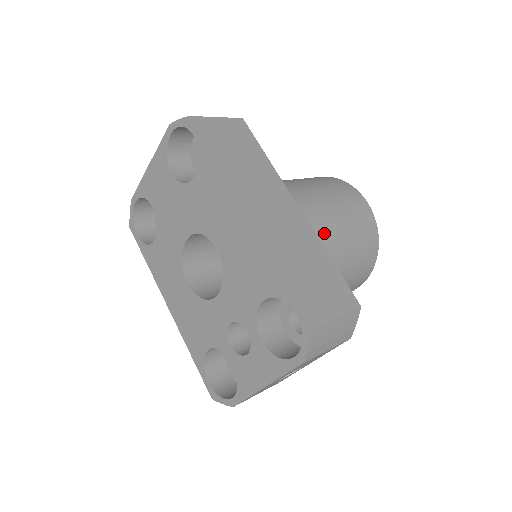
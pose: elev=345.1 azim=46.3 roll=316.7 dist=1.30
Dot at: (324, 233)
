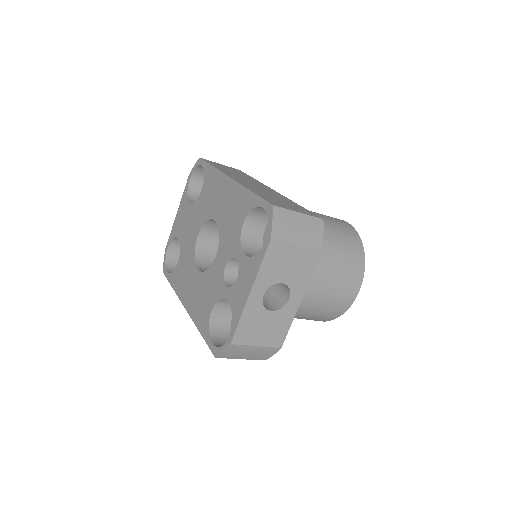
Dot at: occluded
